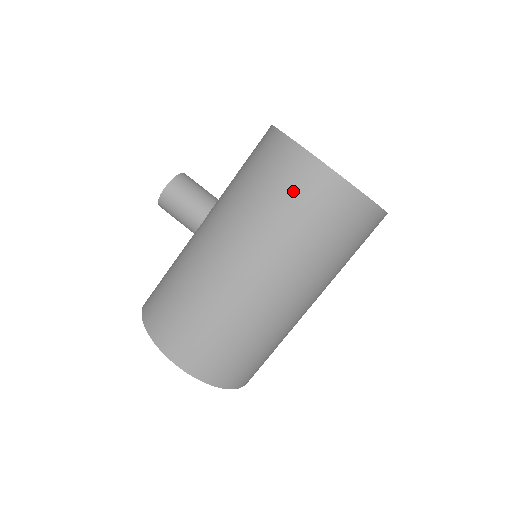
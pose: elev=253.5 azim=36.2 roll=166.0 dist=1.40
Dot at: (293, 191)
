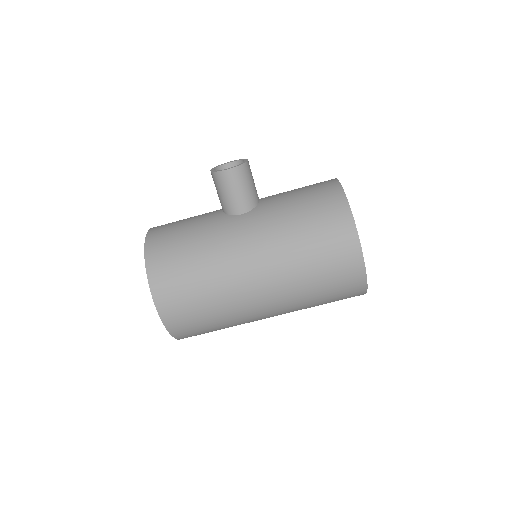
Dot at: (331, 259)
